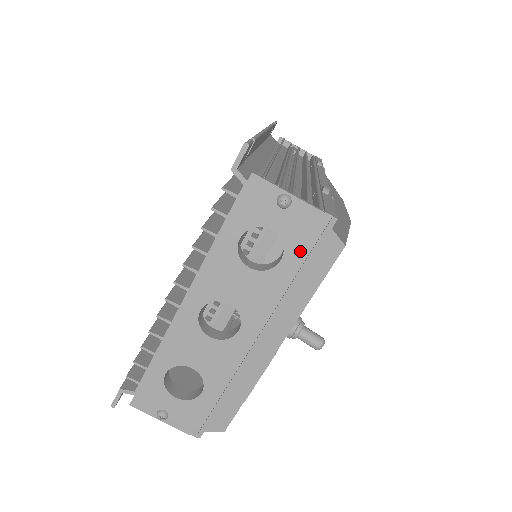
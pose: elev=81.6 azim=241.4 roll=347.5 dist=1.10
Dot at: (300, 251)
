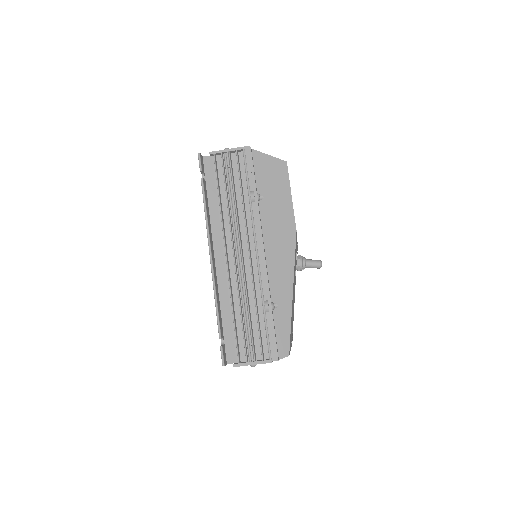
Dot at: occluded
